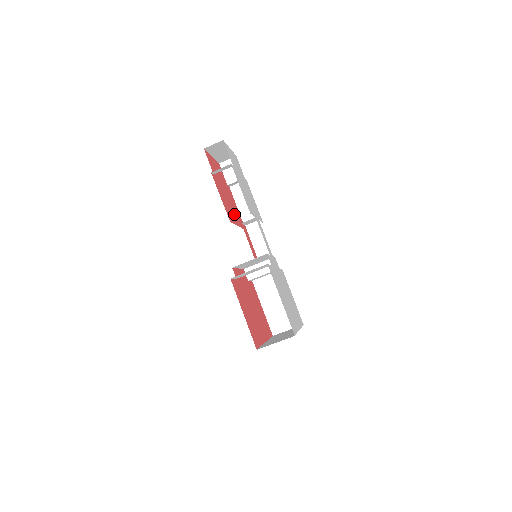
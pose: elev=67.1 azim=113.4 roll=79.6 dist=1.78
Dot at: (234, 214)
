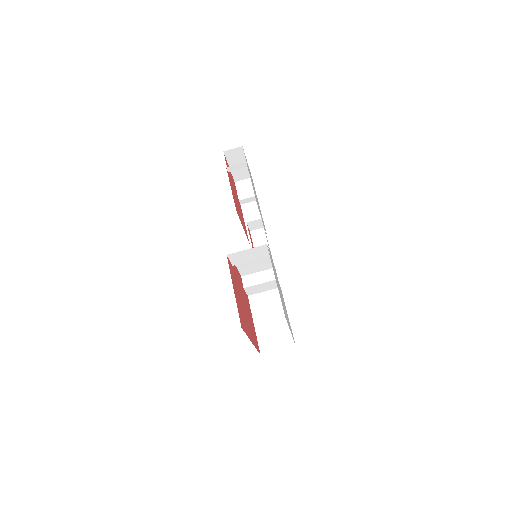
Dot at: (241, 218)
